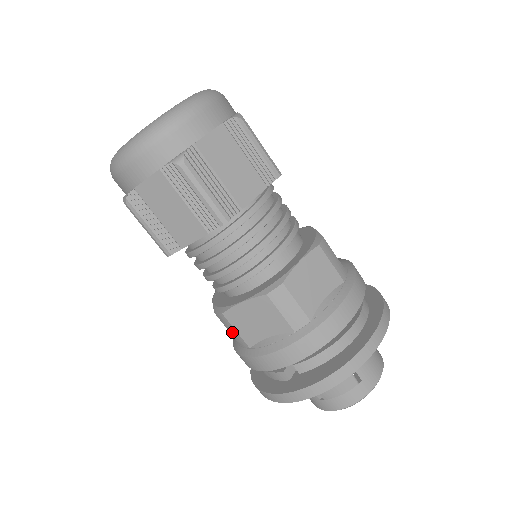
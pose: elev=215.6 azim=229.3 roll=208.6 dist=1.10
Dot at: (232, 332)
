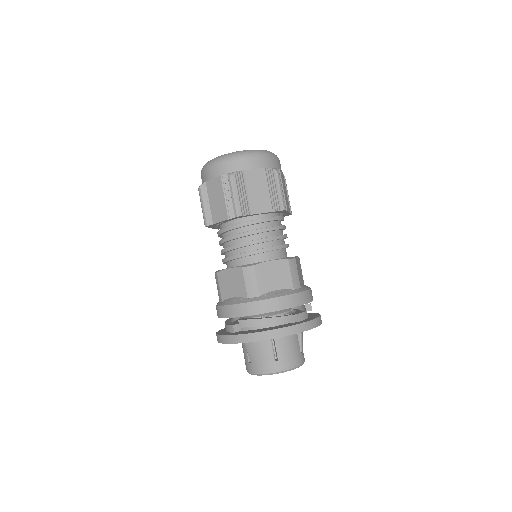
Dot at: (218, 288)
